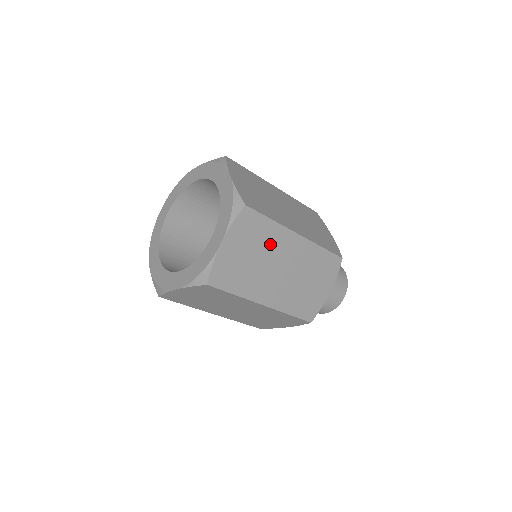
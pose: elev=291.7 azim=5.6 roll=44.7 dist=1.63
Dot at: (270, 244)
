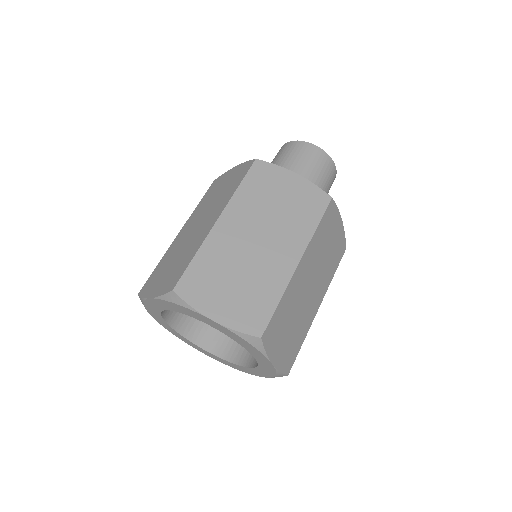
Dot at: (292, 302)
